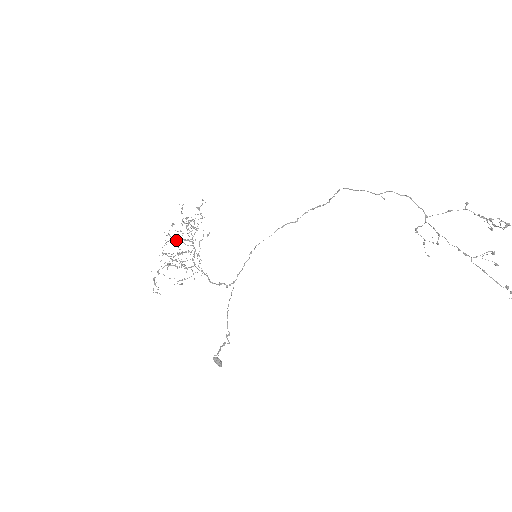
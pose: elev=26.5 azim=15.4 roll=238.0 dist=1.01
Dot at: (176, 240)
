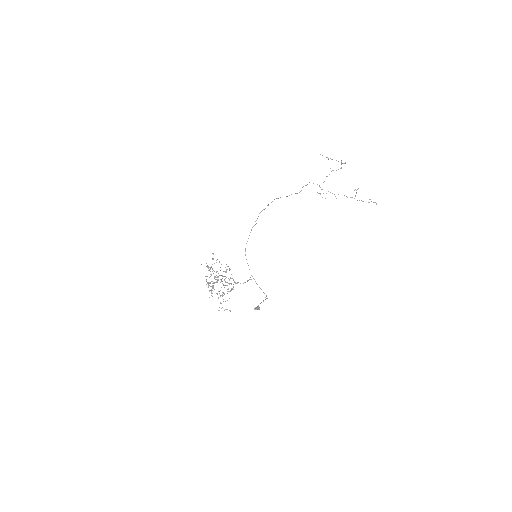
Dot at: occluded
